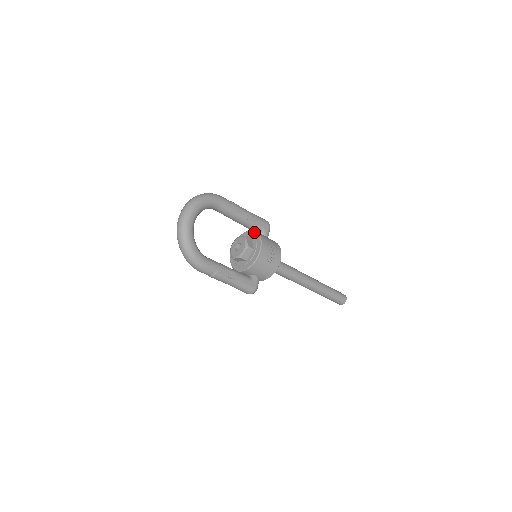
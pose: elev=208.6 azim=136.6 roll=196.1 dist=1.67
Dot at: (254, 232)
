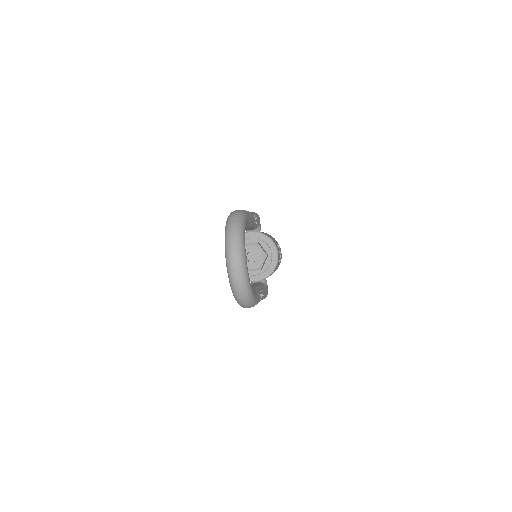
Dot at: (260, 234)
